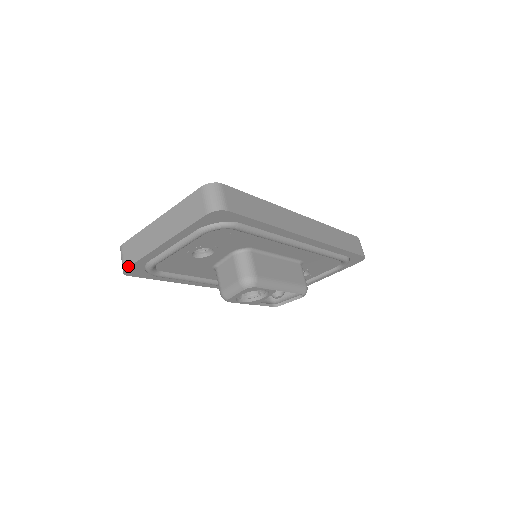
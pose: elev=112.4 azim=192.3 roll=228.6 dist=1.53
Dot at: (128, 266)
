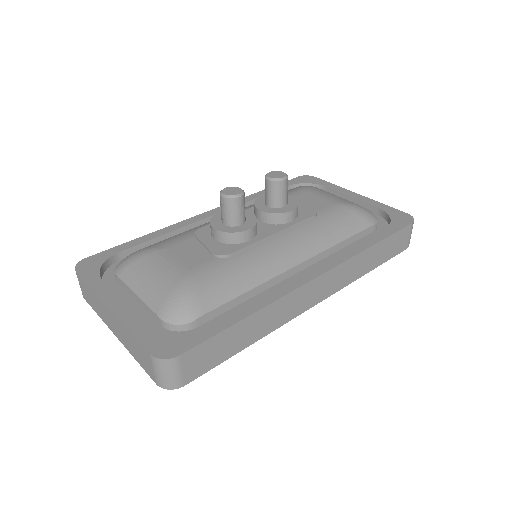
Dot at: (86, 301)
